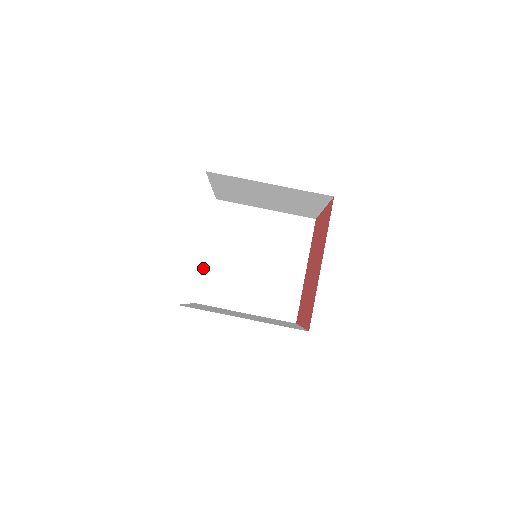
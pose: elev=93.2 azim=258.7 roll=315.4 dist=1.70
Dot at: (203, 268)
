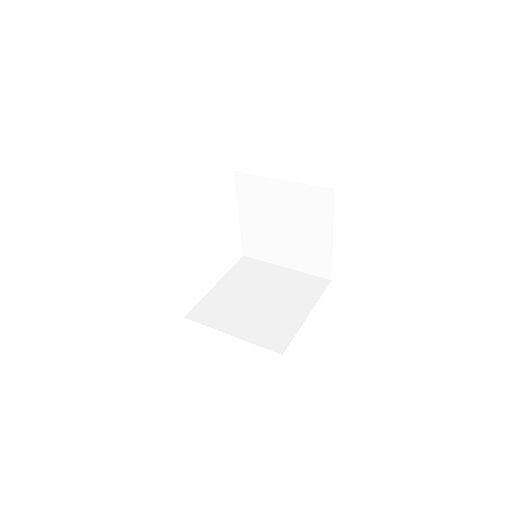
Dot at: (207, 295)
